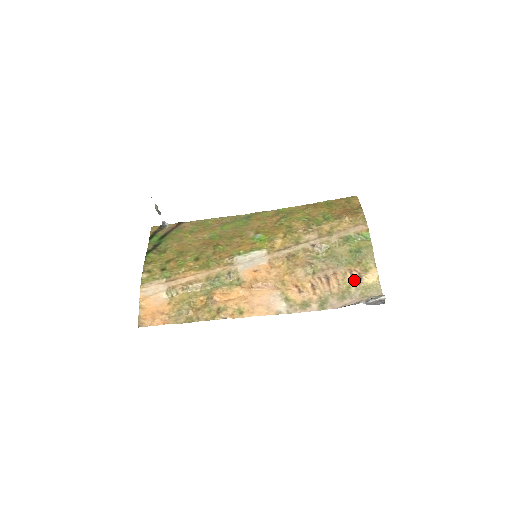
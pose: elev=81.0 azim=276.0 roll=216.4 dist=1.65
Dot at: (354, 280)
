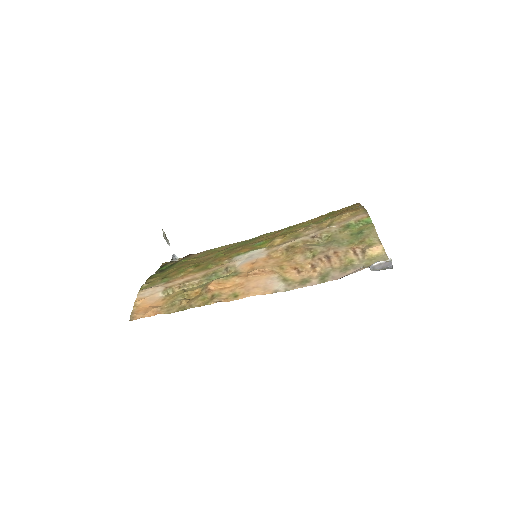
Dot at: (357, 256)
